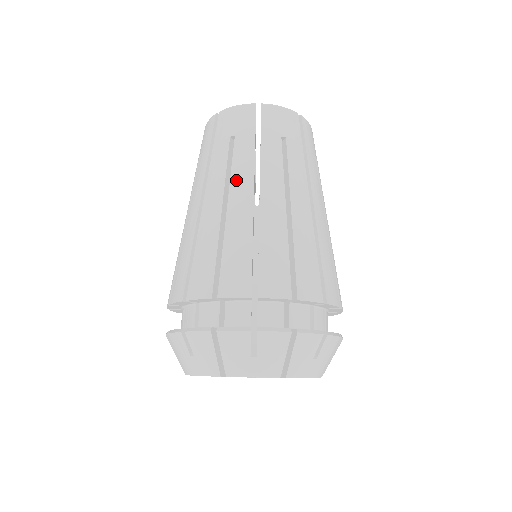
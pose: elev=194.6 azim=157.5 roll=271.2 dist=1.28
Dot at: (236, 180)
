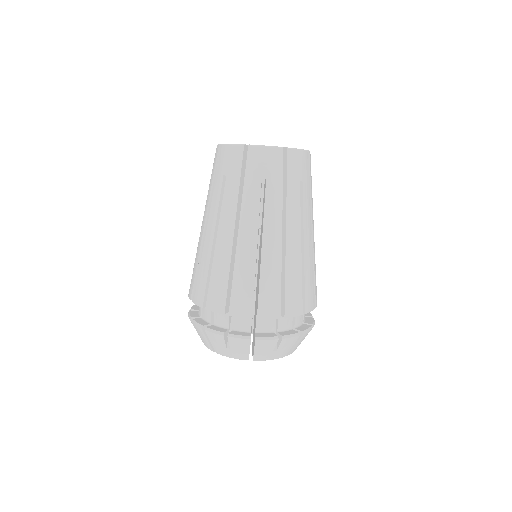
Dot at: (223, 218)
